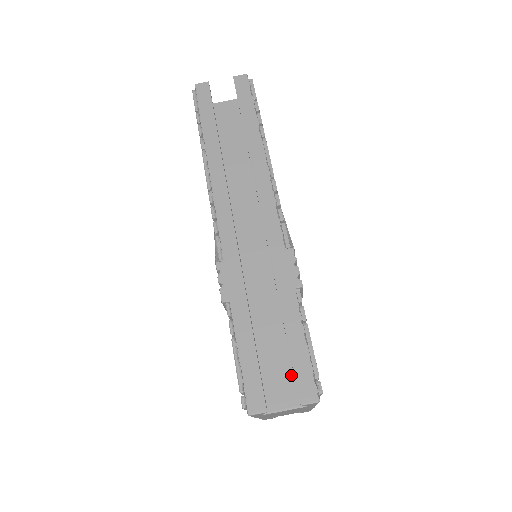
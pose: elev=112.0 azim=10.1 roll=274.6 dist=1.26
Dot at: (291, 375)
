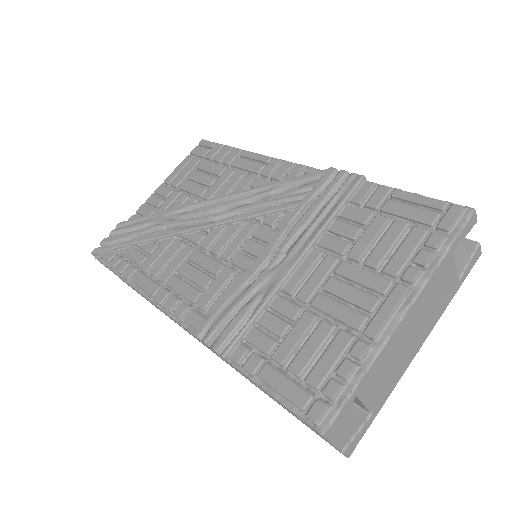
Dot at: occluded
